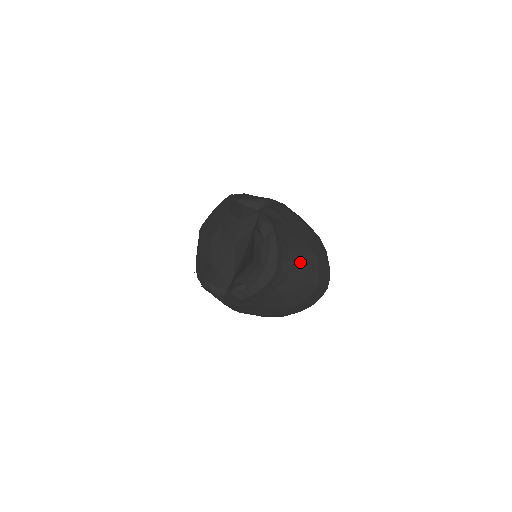
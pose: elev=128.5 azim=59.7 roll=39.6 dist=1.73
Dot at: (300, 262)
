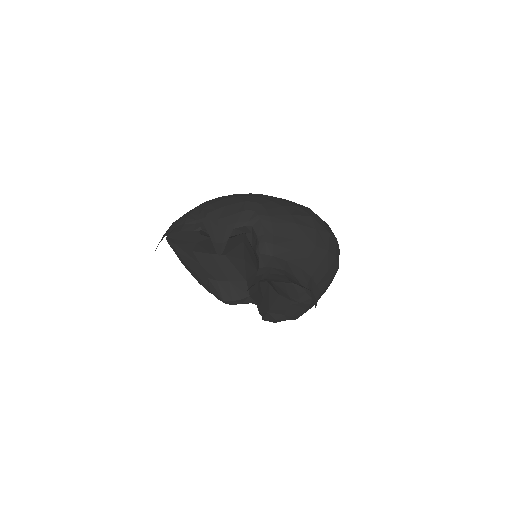
Dot at: (323, 274)
